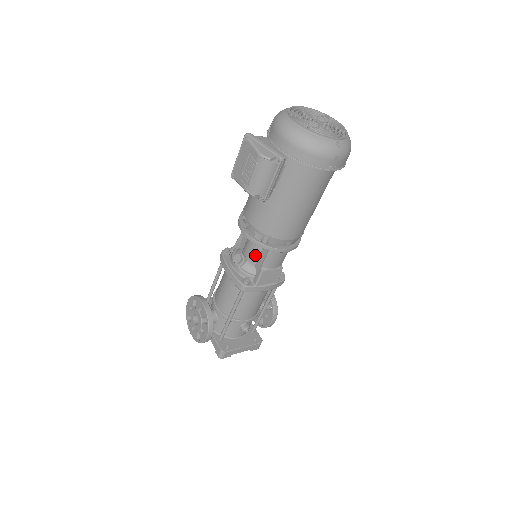
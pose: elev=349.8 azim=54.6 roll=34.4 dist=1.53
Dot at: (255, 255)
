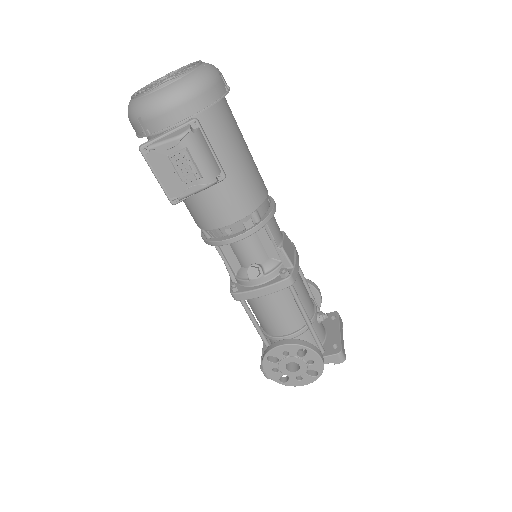
Dot at: (260, 249)
